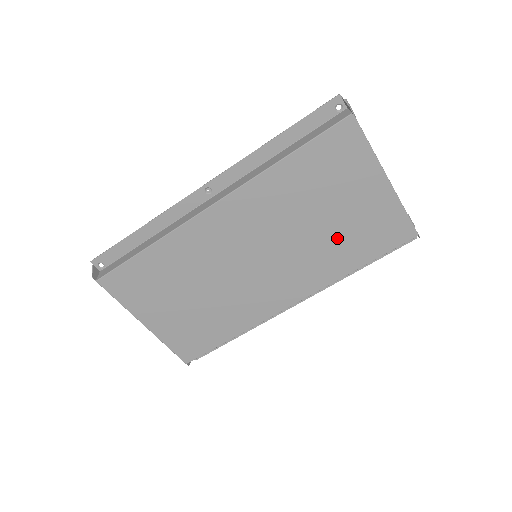
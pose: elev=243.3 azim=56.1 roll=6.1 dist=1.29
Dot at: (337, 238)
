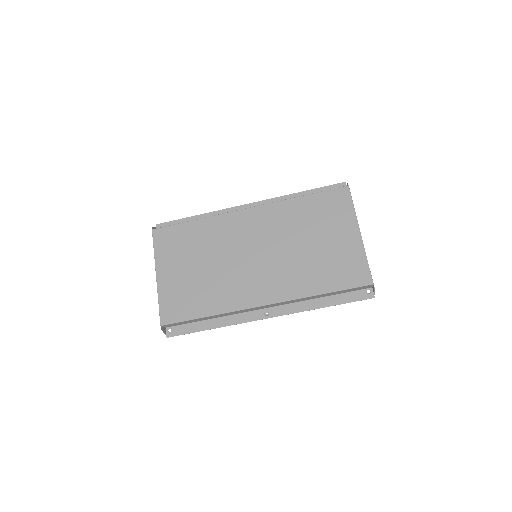
Dot at: (314, 262)
